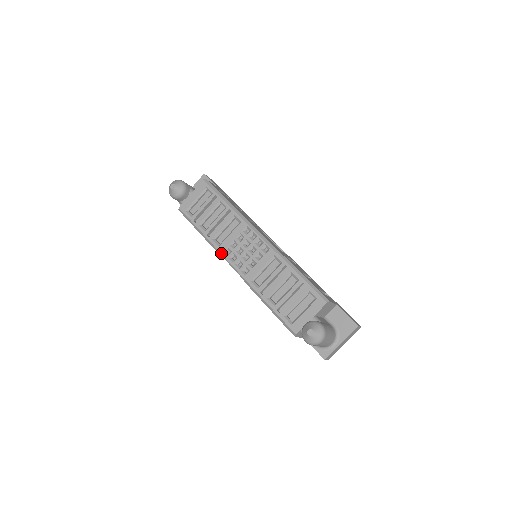
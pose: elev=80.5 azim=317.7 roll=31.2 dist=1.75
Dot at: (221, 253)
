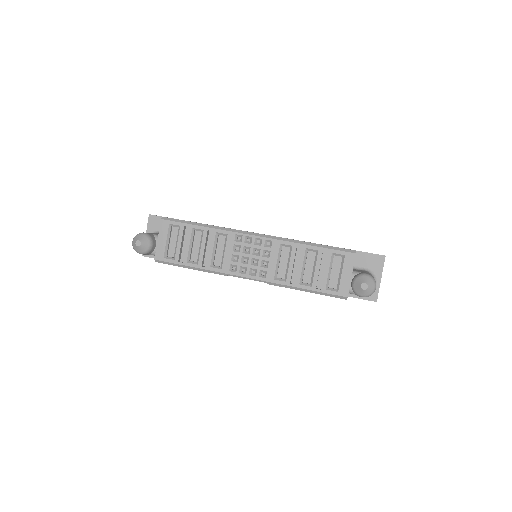
Dot at: (228, 274)
